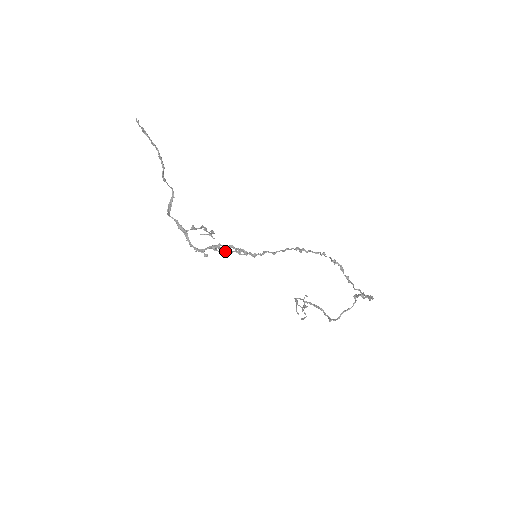
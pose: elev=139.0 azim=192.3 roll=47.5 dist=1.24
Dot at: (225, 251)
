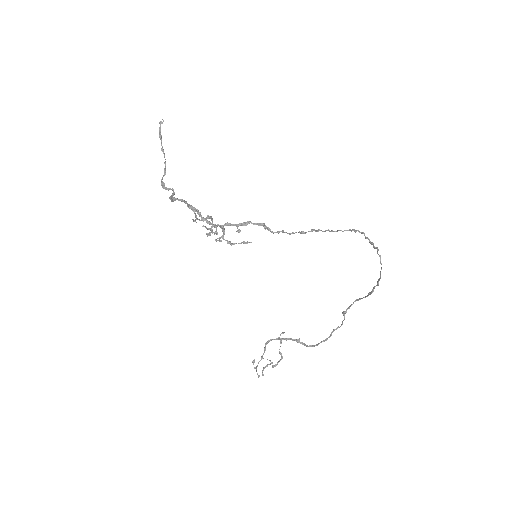
Dot at: (239, 230)
